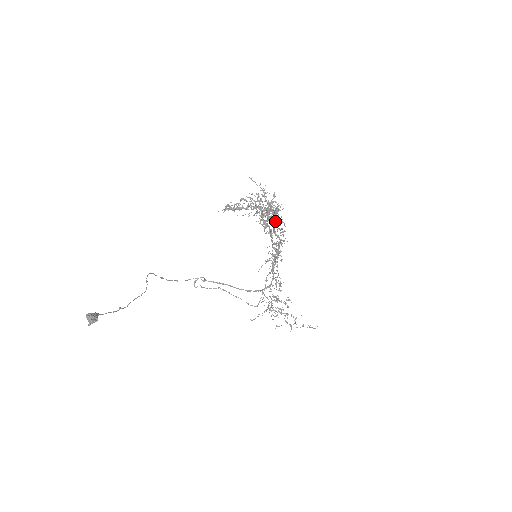
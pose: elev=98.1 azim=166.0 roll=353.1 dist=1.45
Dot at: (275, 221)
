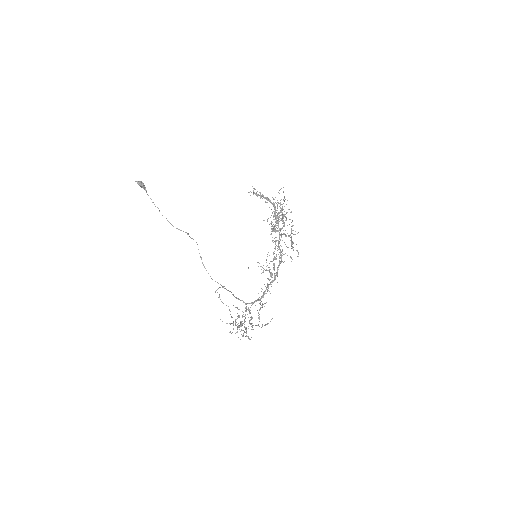
Dot at: occluded
